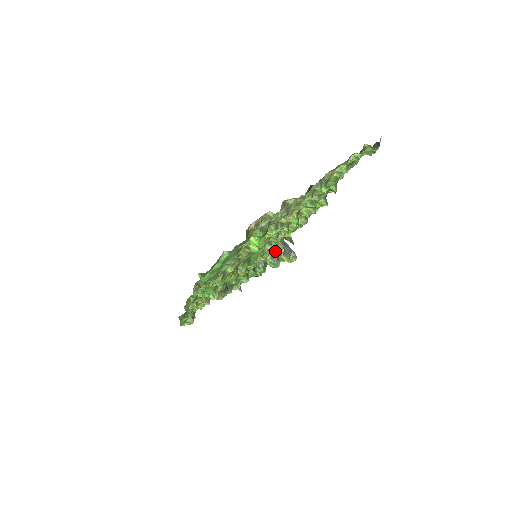
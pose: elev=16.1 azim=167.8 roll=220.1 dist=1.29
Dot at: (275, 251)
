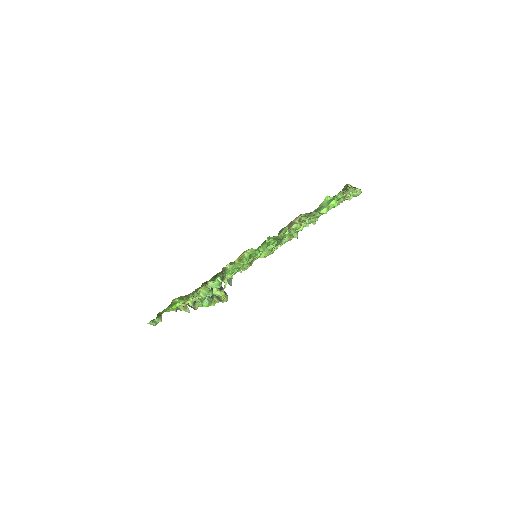
Dot at: (216, 288)
